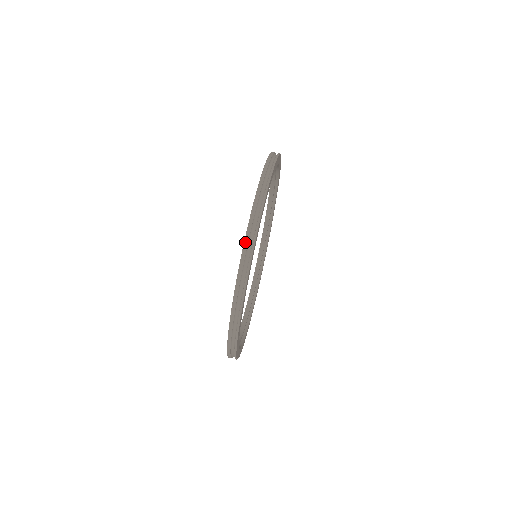
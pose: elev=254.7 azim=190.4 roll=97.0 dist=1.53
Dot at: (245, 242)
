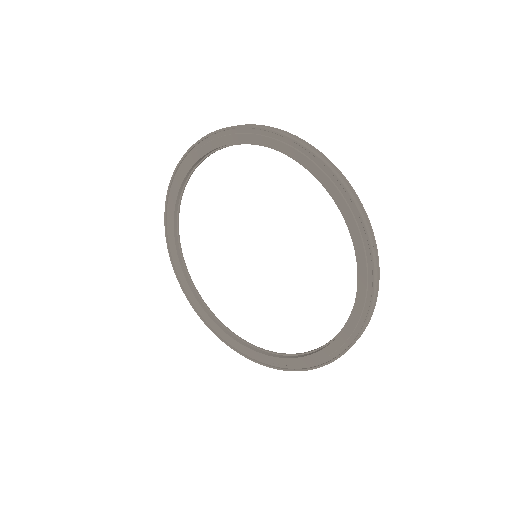
Dot at: occluded
